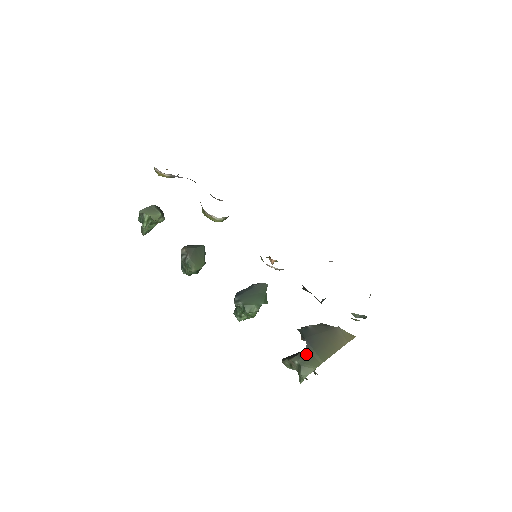
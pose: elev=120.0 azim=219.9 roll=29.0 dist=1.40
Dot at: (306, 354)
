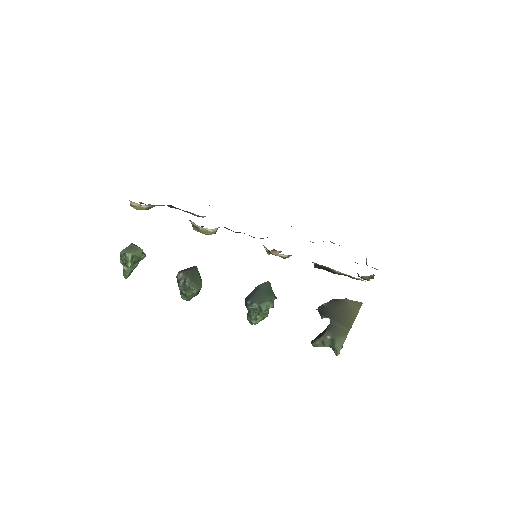
Dot at: (333, 328)
